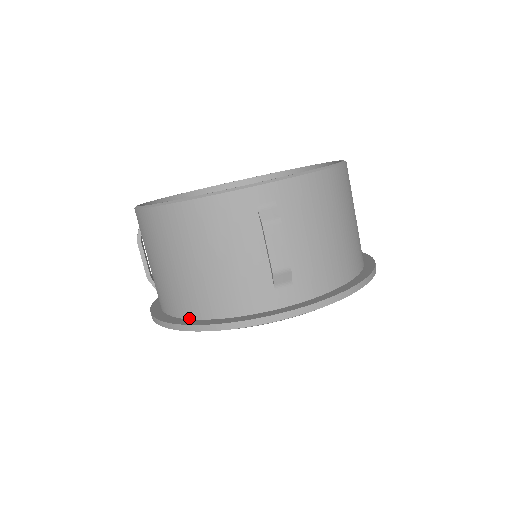
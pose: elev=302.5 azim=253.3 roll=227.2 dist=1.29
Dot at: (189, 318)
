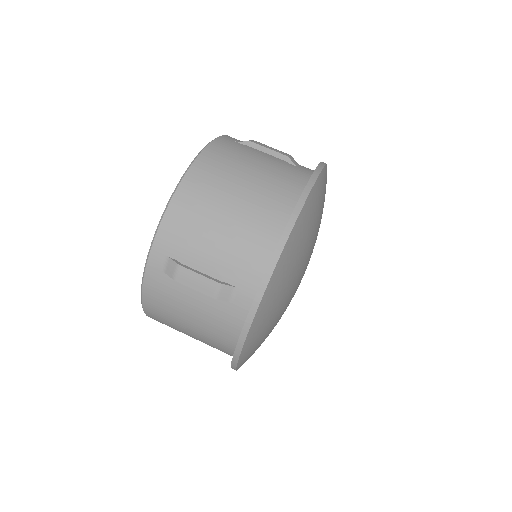
Dot at: occluded
